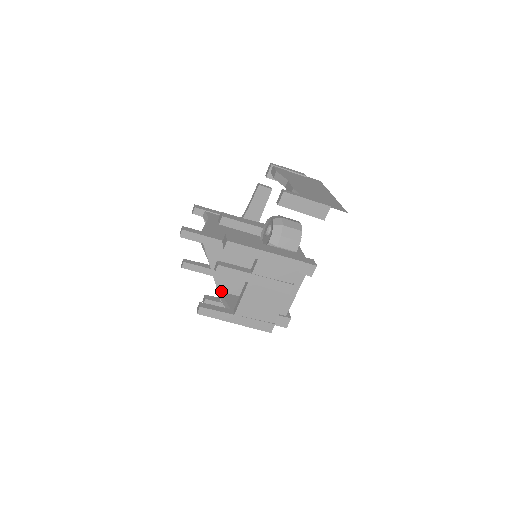
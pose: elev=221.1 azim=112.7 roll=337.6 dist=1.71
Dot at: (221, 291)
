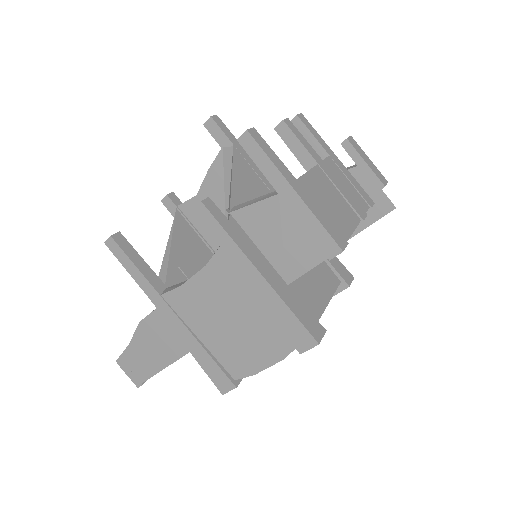
Dot at: (234, 208)
